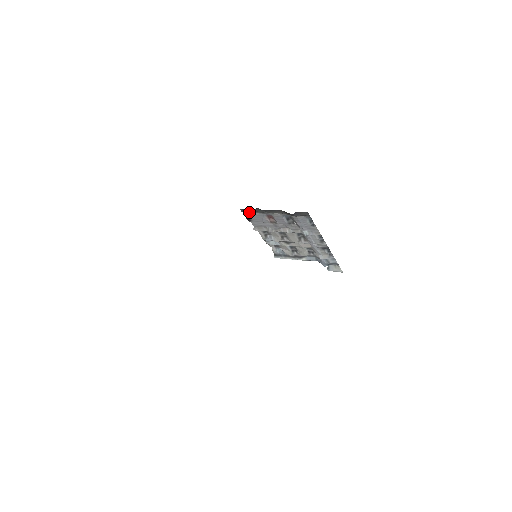
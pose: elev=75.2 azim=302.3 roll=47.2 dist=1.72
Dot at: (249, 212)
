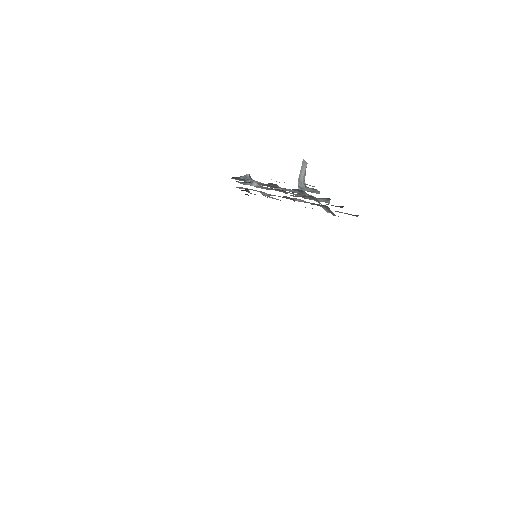
Dot at: occluded
